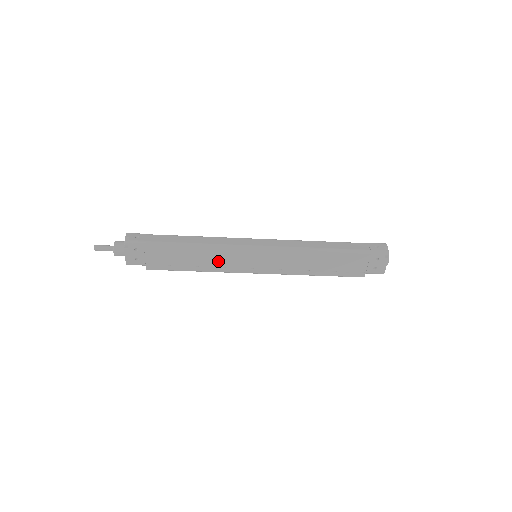
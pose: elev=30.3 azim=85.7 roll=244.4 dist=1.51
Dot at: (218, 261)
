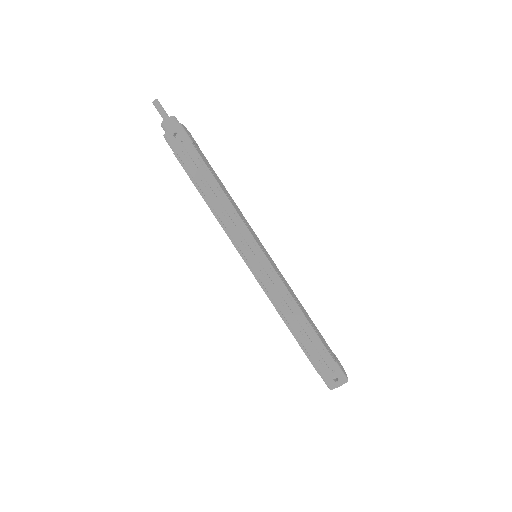
Dot at: (240, 214)
